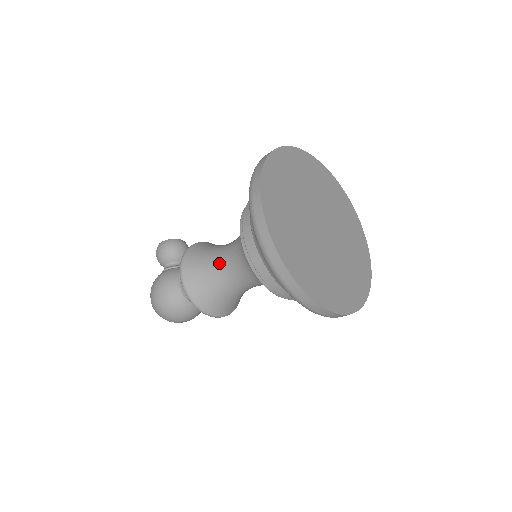
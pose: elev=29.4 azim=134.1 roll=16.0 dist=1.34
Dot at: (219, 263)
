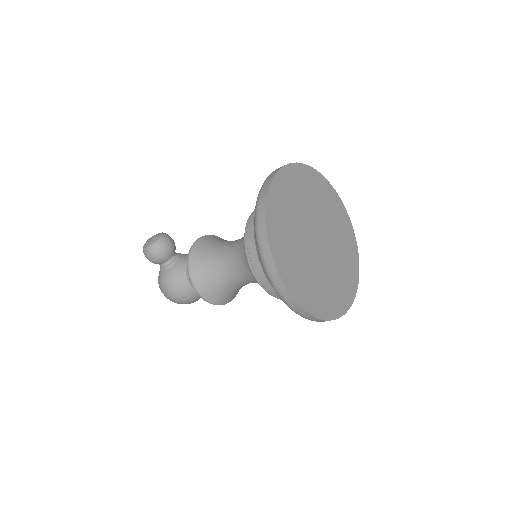
Dot at: (229, 276)
